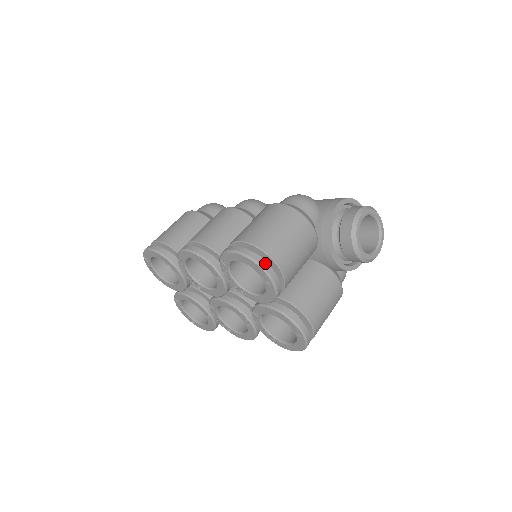
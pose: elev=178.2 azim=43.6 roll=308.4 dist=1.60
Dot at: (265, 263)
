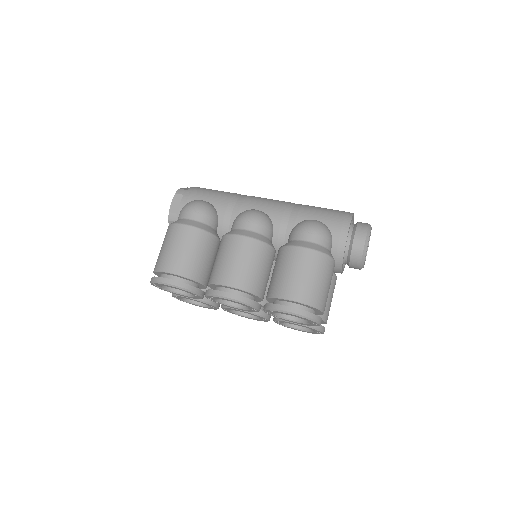
Dot at: (318, 317)
